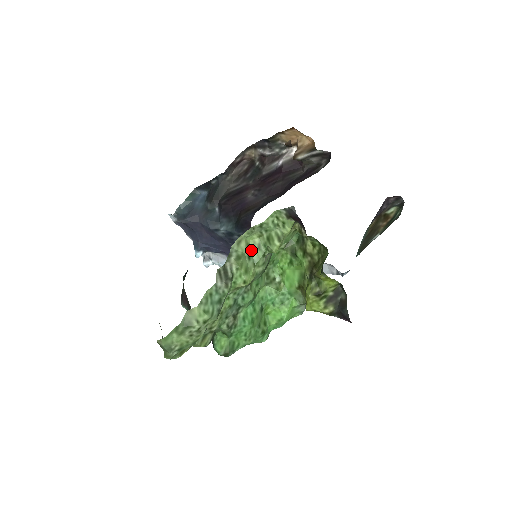
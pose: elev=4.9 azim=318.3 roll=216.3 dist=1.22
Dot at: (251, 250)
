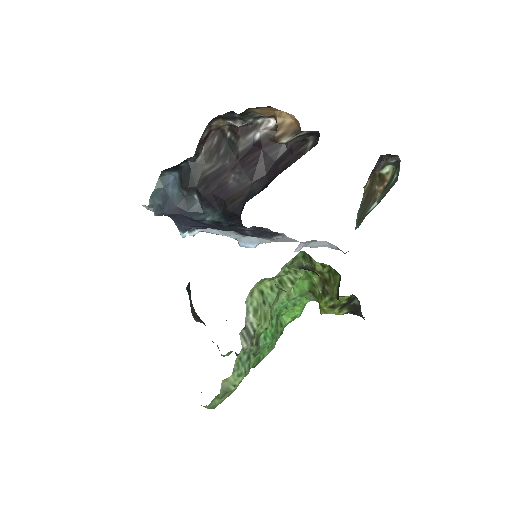
Dot at: (264, 294)
